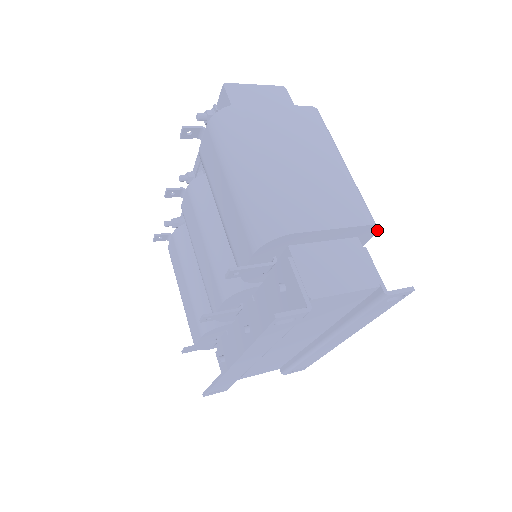
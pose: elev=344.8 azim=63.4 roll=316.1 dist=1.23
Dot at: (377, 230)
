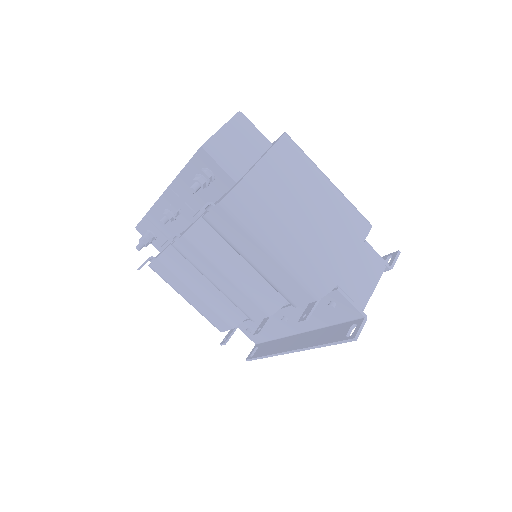
Dot at: occluded
